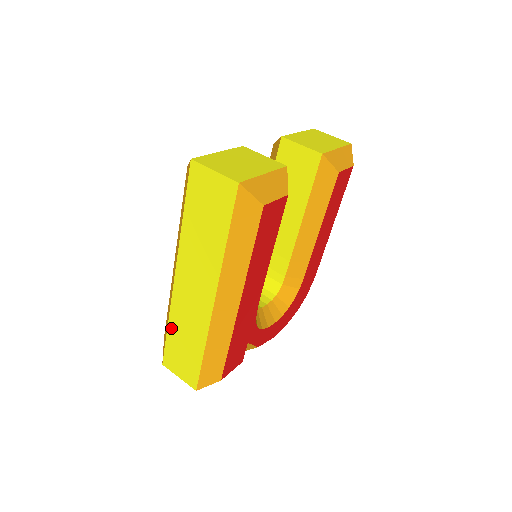
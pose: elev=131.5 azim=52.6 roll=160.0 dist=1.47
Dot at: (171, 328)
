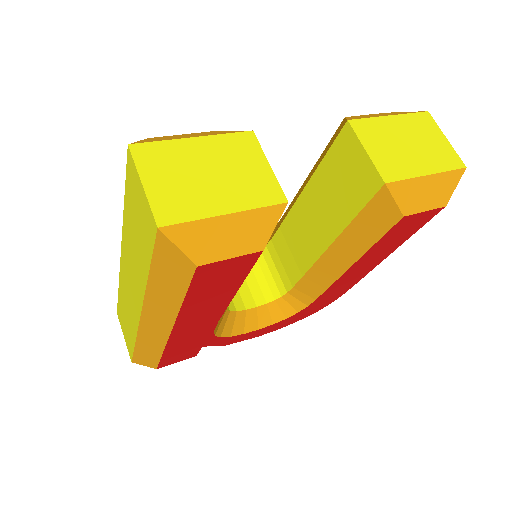
Dot at: (120, 294)
